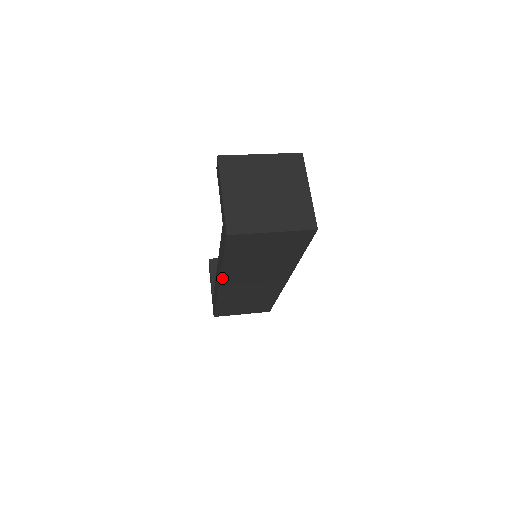
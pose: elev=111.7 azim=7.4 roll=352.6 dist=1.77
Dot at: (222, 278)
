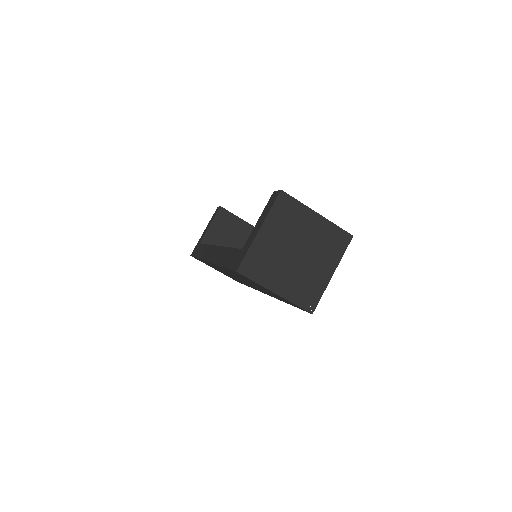
Dot at: (214, 264)
